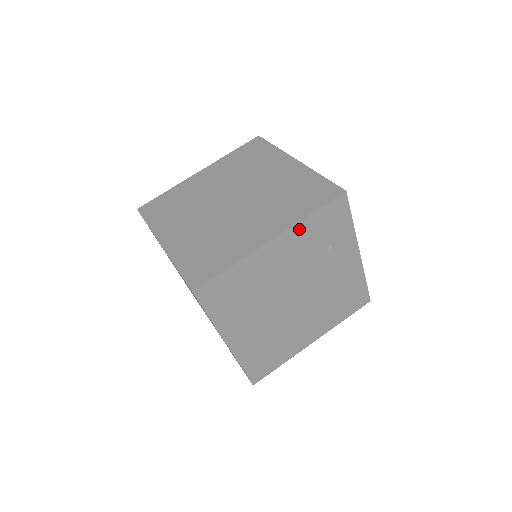
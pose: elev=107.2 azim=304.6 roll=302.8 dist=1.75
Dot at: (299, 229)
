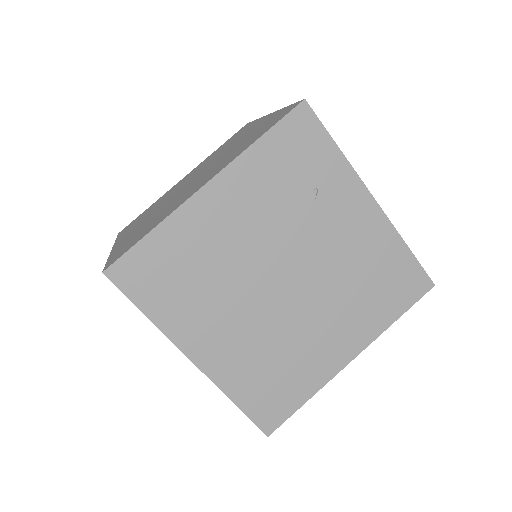
Dot at: (246, 165)
